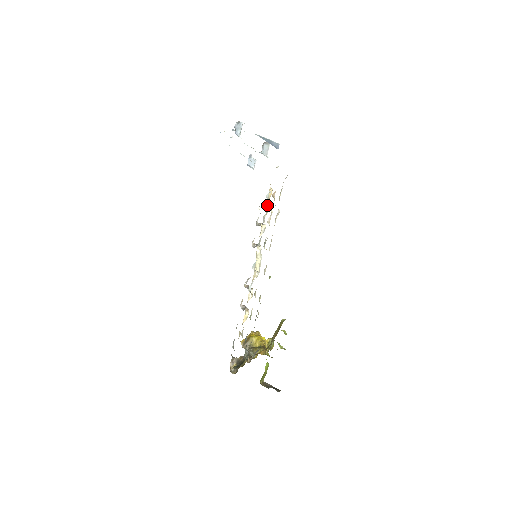
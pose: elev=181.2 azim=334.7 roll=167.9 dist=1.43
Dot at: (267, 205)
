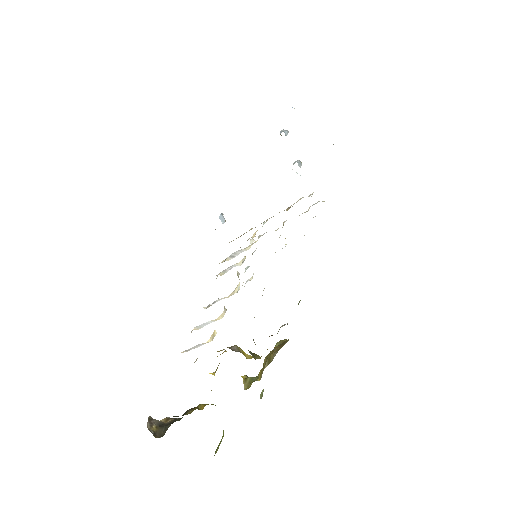
Dot at: (252, 240)
